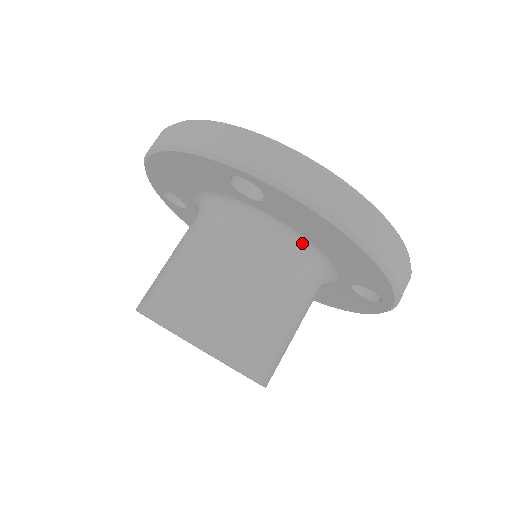
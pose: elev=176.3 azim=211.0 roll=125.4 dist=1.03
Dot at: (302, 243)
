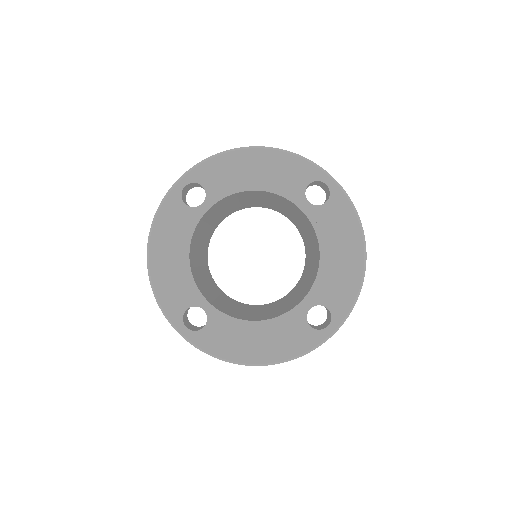
Dot at: occluded
